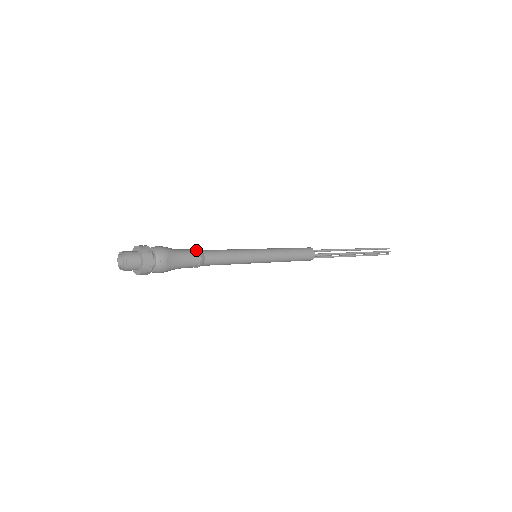
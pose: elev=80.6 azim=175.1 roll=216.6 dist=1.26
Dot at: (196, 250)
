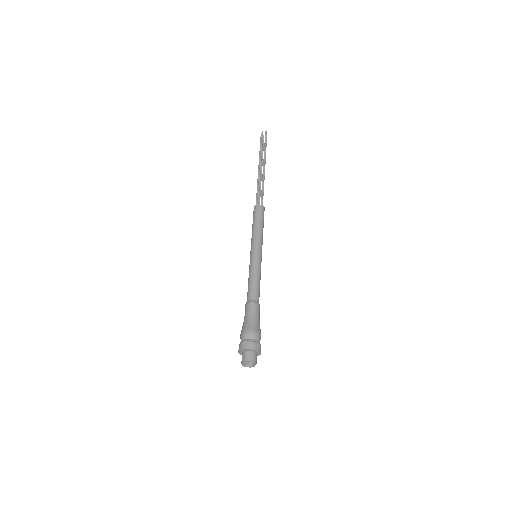
Dot at: (249, 305)
